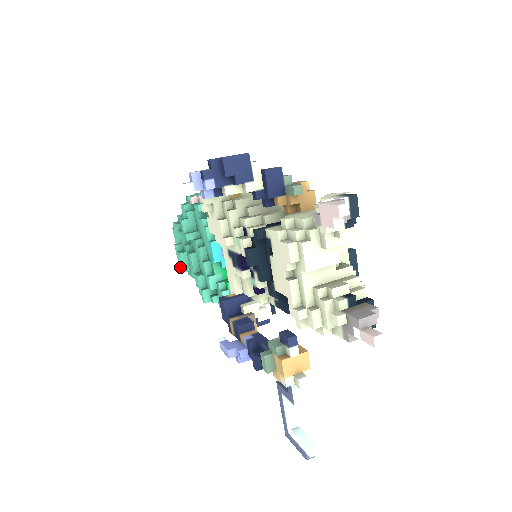
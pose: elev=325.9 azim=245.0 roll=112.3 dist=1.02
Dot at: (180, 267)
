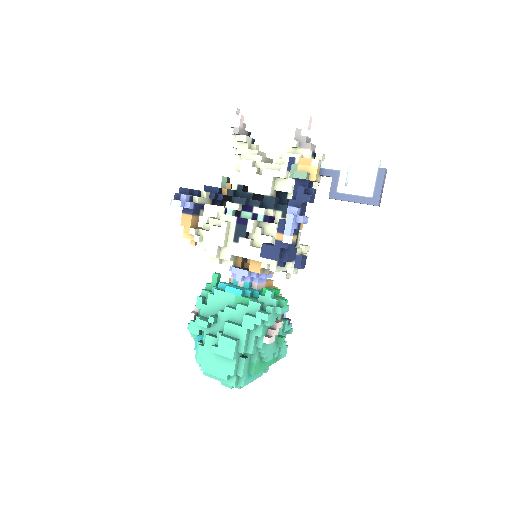
Dot at: (231, 353)
